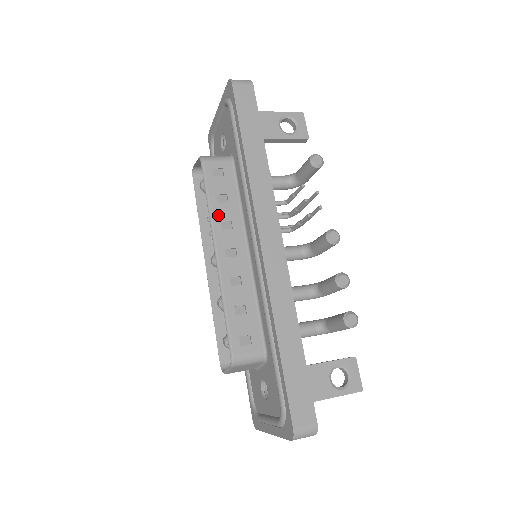
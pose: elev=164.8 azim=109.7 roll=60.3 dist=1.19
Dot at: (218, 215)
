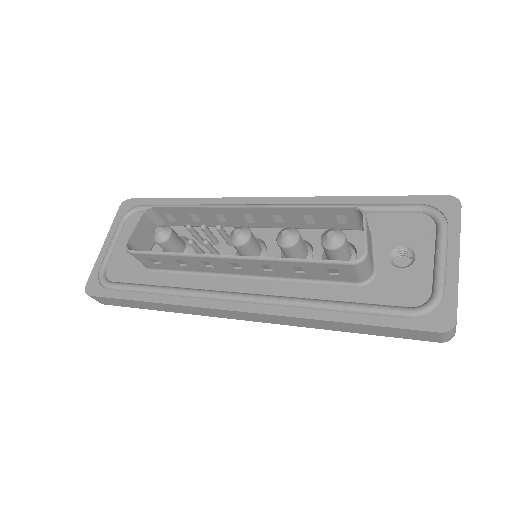
Dot at: (209, 211)
